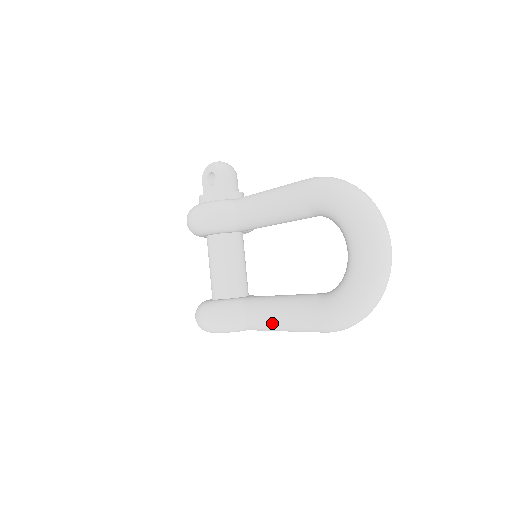
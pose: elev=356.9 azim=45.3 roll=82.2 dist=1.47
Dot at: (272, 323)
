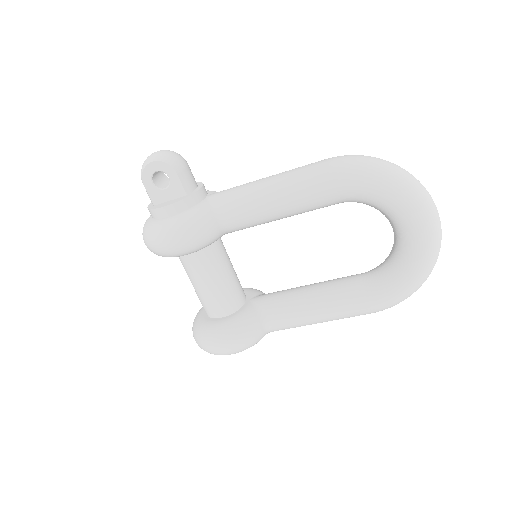
Dot at: (310, 322)
